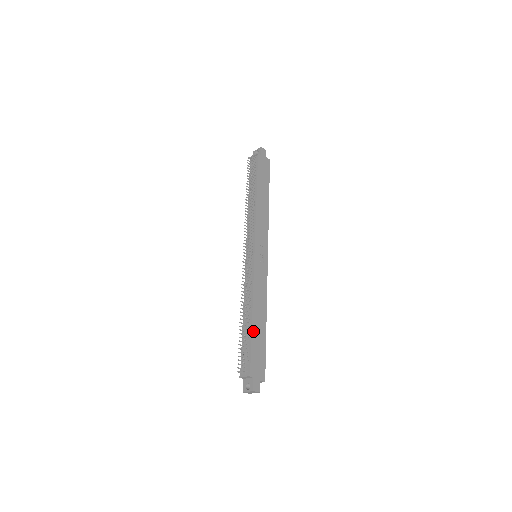
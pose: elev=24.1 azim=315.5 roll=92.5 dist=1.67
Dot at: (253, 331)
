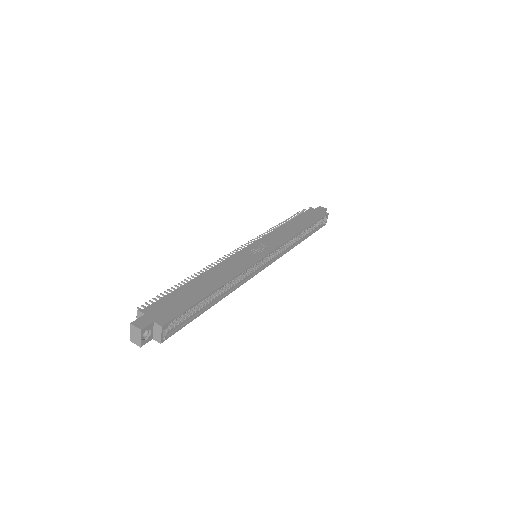
Dot at: (187, 285)
